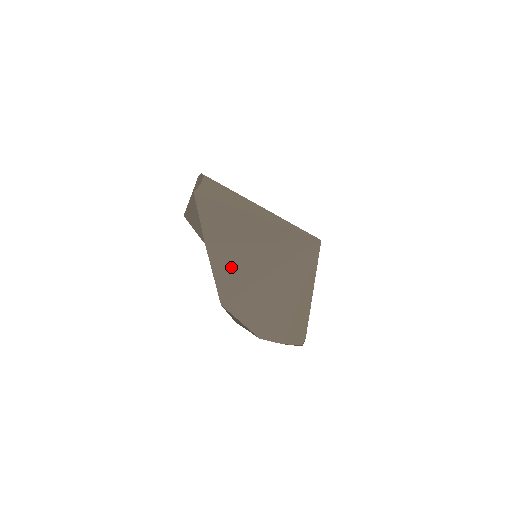
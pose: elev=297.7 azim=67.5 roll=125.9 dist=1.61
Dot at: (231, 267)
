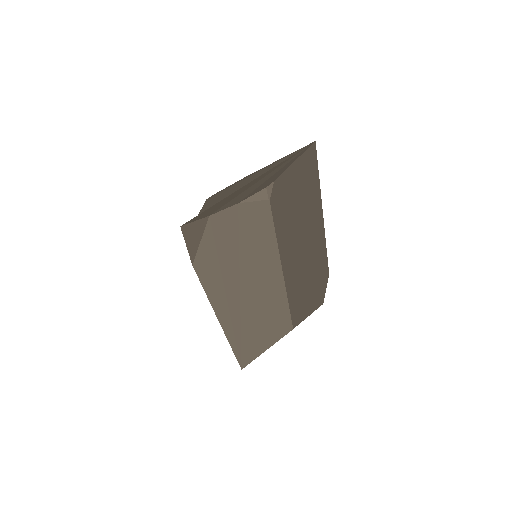
Dot at: occluded
